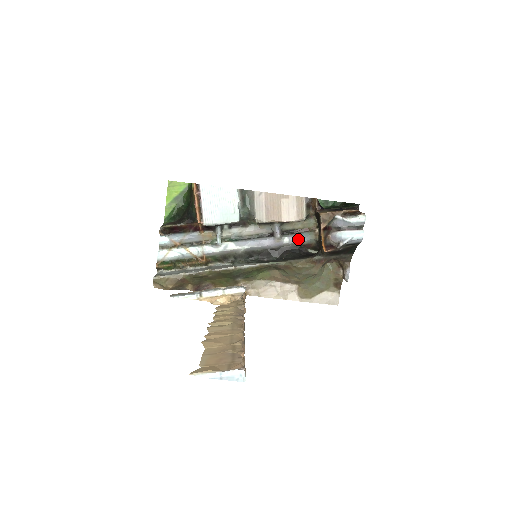
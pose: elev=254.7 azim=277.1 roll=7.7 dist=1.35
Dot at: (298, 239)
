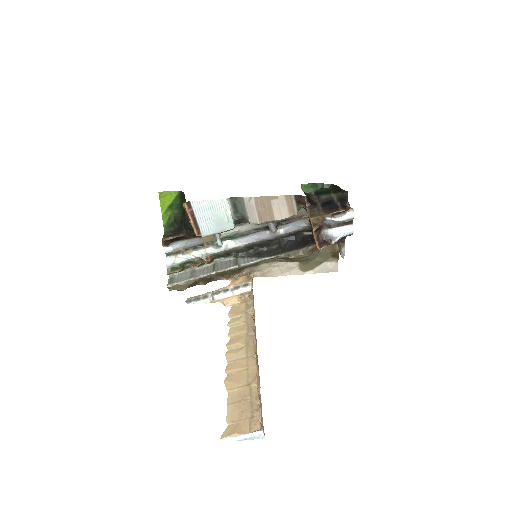
Dot at: (293, 228)
